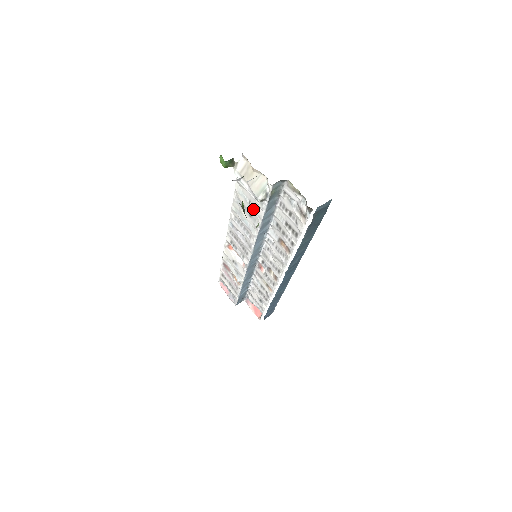
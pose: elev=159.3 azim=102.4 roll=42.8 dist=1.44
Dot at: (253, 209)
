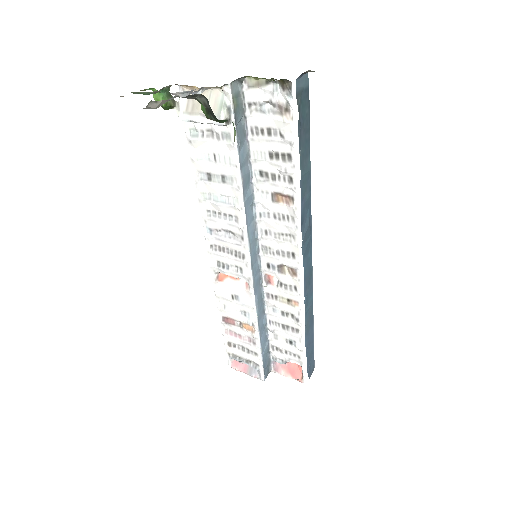
Dot at: (223, 162)
